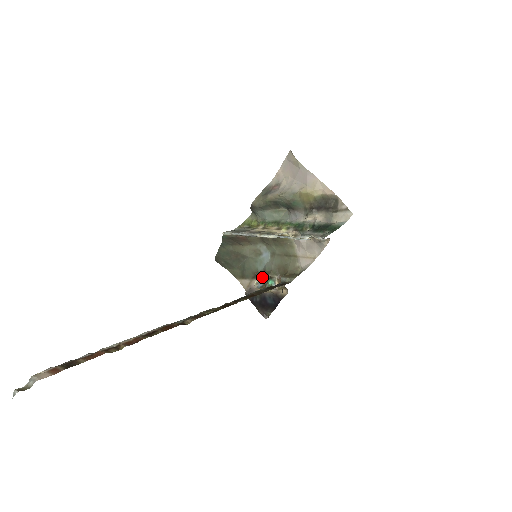
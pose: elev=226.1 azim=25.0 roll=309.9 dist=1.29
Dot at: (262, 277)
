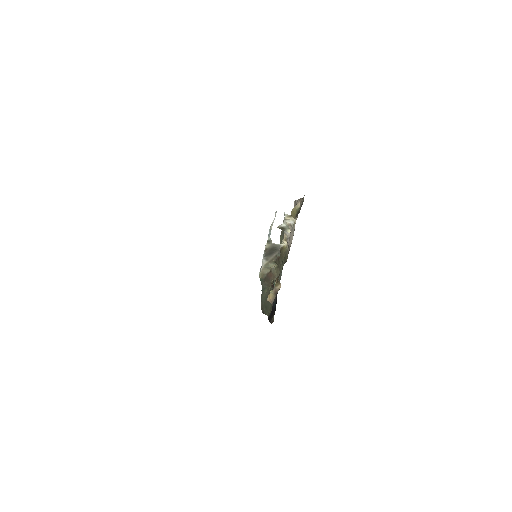
Dot at: occluded
